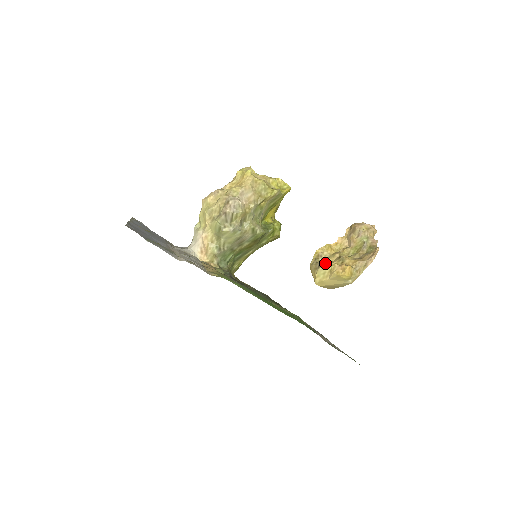
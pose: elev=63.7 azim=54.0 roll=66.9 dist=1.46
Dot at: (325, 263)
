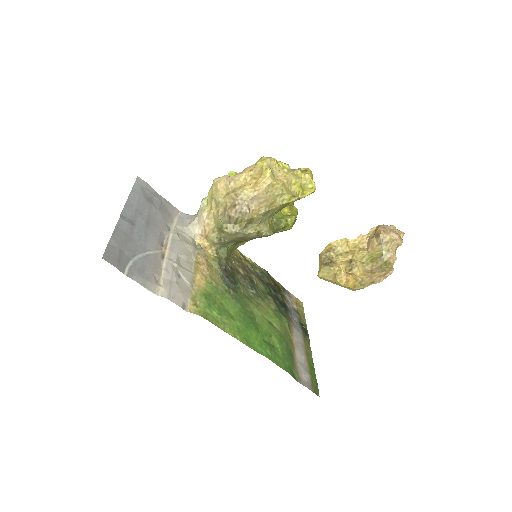
Dot at: (333, 264)
